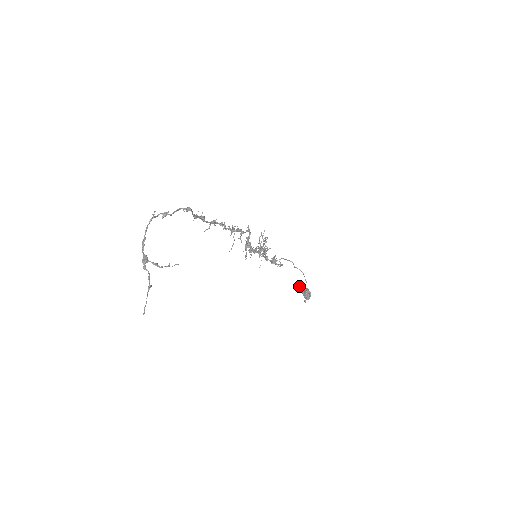
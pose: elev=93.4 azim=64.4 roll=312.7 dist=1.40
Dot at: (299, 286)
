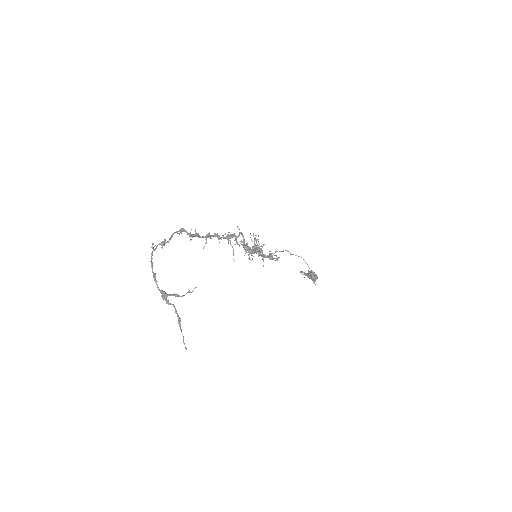
Dot at: (301, 272)
